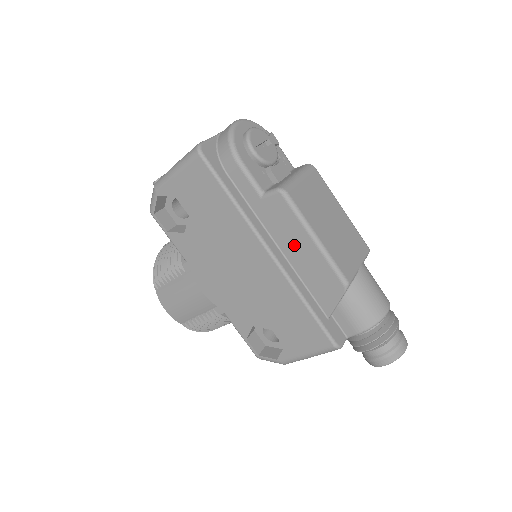
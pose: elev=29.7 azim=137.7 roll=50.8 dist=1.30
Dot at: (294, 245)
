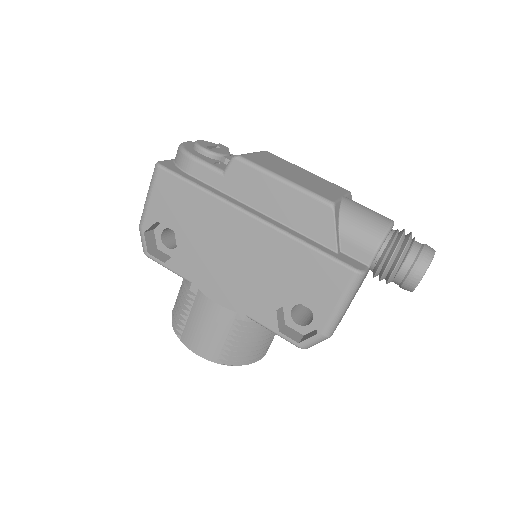
Dot at: (269, 199)
